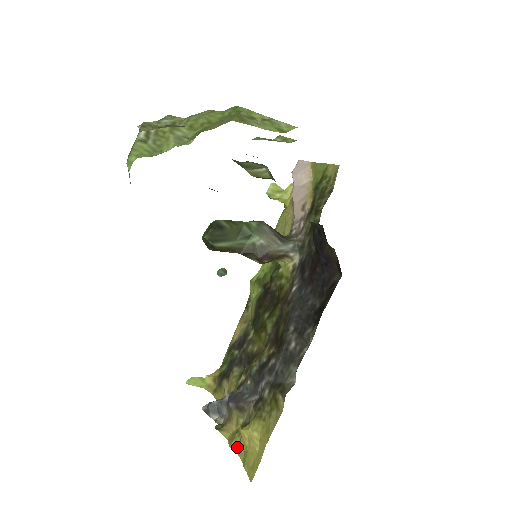
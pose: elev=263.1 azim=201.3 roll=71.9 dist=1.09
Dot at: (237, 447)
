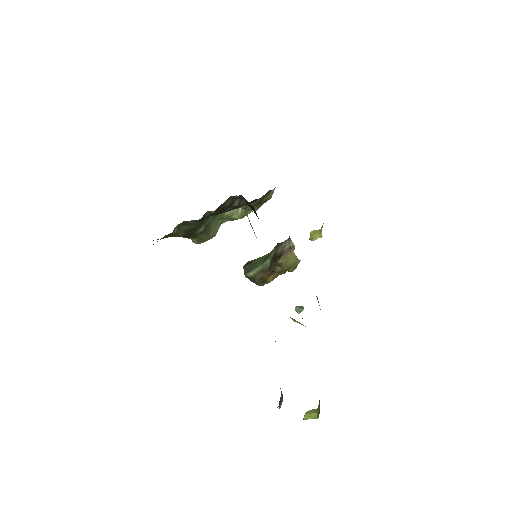
Dot at: occluded
